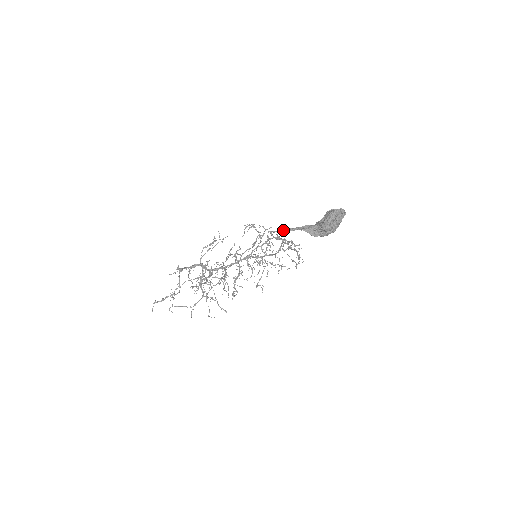
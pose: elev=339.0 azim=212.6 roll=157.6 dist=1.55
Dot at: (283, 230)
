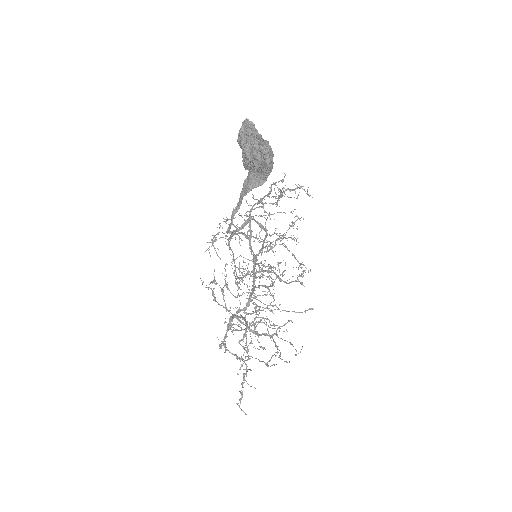
Dot at: (232, 217)
